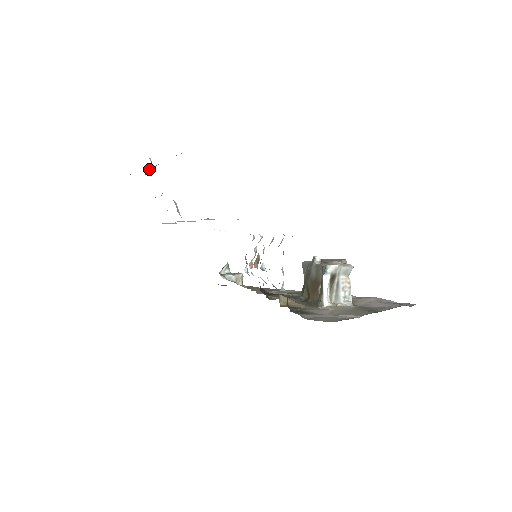
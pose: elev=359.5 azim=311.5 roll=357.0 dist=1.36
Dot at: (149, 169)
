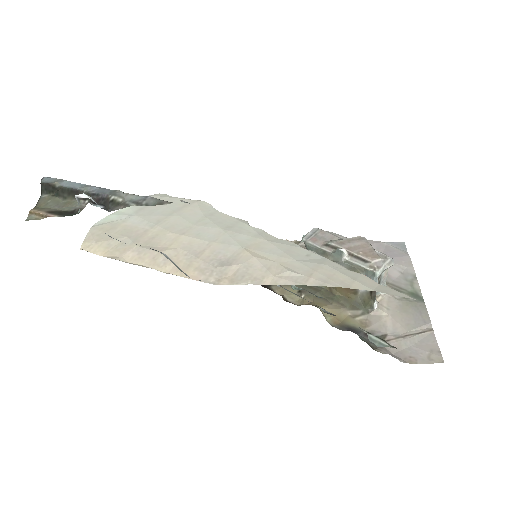
Dot at: (54, 187)
